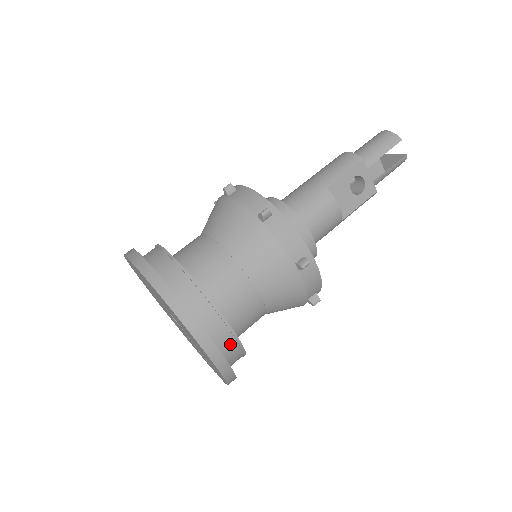
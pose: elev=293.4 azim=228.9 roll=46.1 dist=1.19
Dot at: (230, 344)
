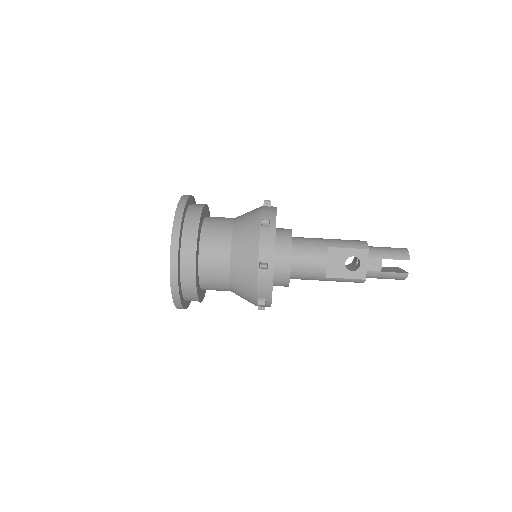
Dot at: (189, 276)
